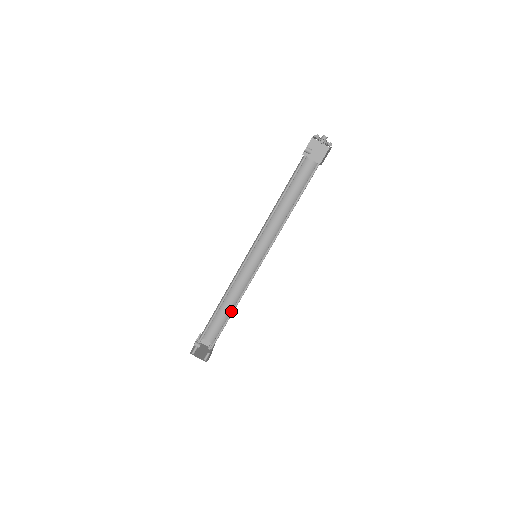
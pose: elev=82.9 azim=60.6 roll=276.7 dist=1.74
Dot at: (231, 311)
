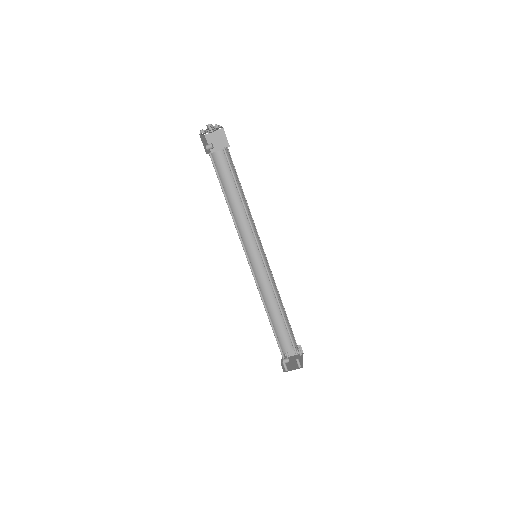
Dot at: (281, 313)
